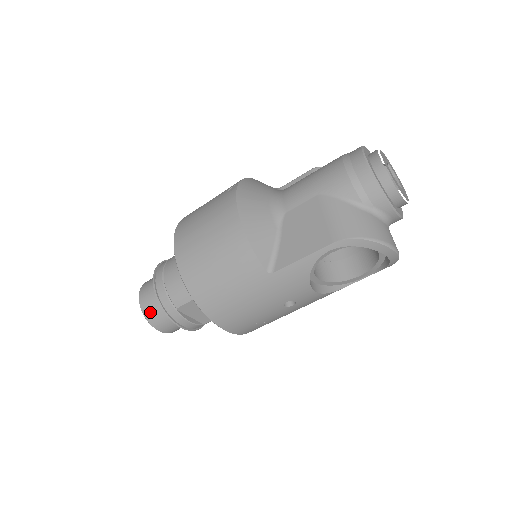
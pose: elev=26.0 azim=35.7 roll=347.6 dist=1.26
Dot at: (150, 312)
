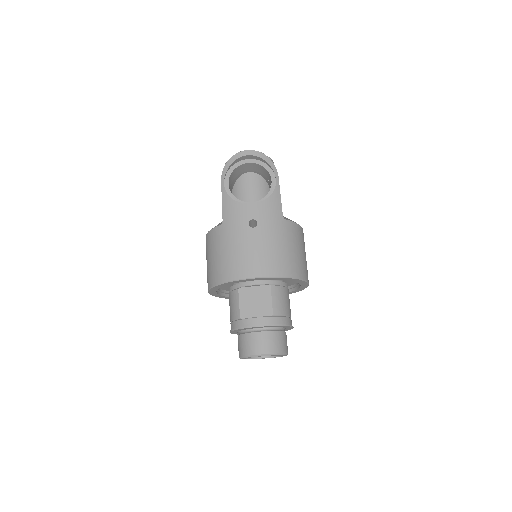
Dot at: (242, 349)
